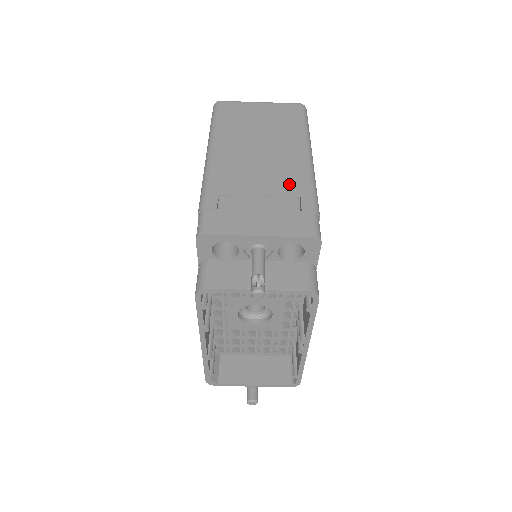
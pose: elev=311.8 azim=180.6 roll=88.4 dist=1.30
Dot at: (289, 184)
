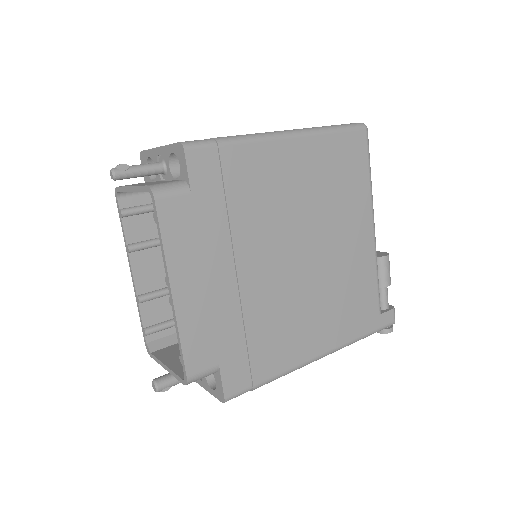
Dot at: occluded
